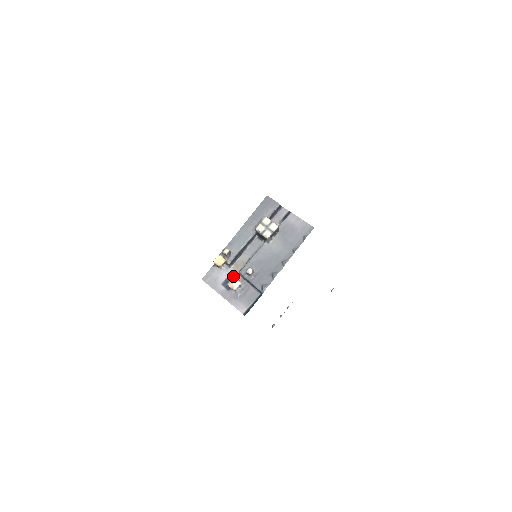
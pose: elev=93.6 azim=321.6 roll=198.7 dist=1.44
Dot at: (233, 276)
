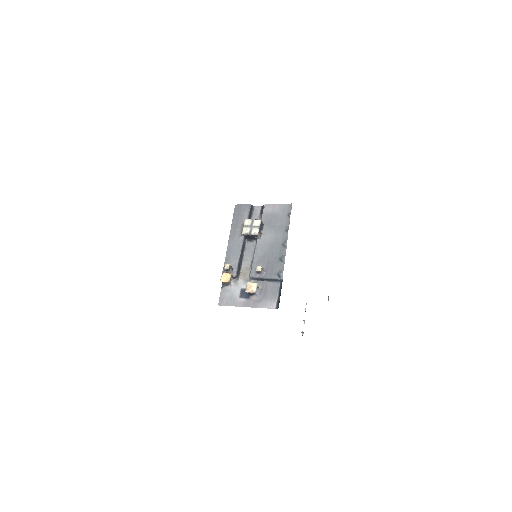
Dot at: (246, 284)
